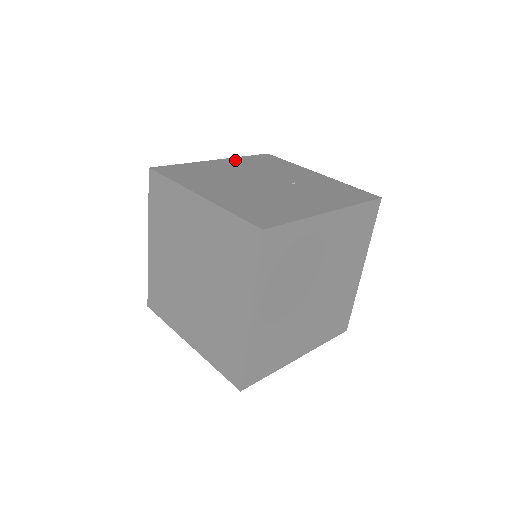
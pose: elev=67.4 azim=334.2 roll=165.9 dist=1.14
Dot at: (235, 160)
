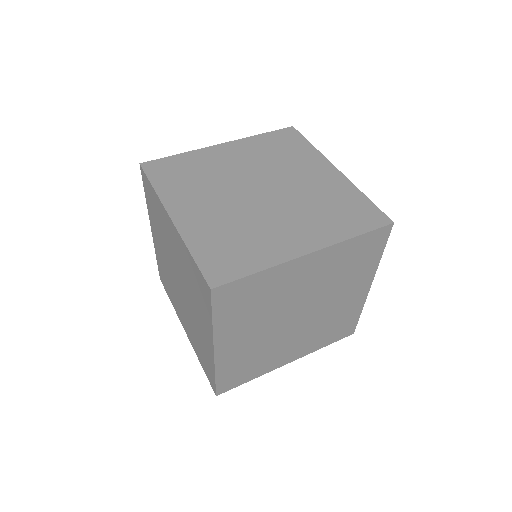
Dot at: occluded
